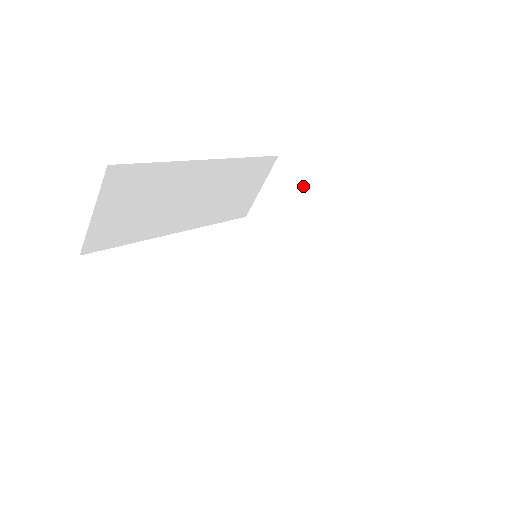
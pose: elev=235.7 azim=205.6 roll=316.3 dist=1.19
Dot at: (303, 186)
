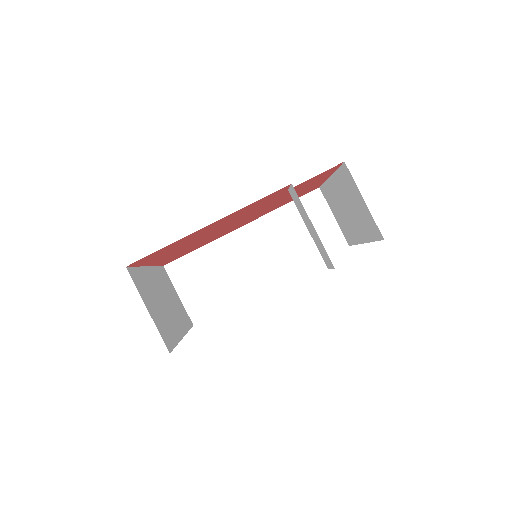
Dot at: (329, 189)
